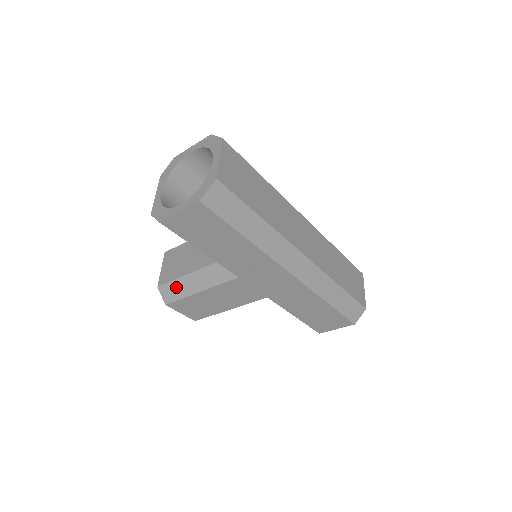
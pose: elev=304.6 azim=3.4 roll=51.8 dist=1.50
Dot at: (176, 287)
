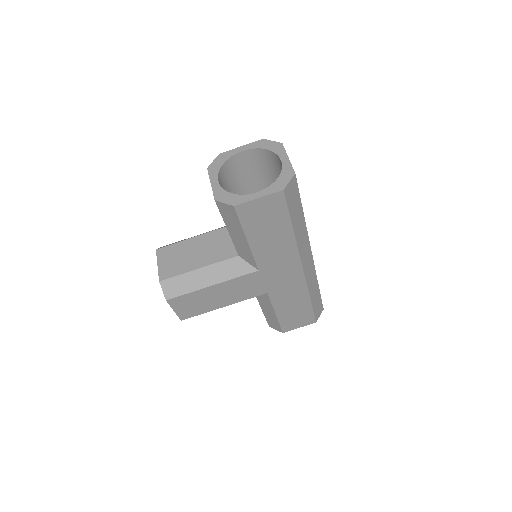
Dot at: (184, 281)
